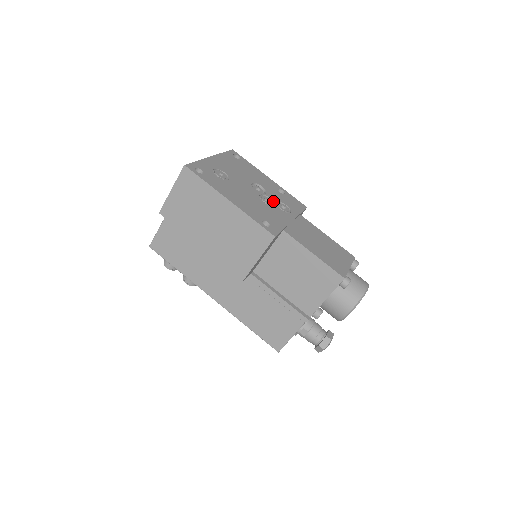
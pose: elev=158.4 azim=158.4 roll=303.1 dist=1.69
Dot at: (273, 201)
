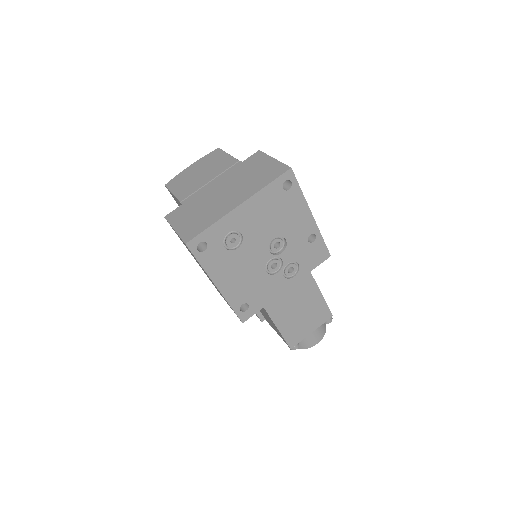
Dot at: (283, 264)
